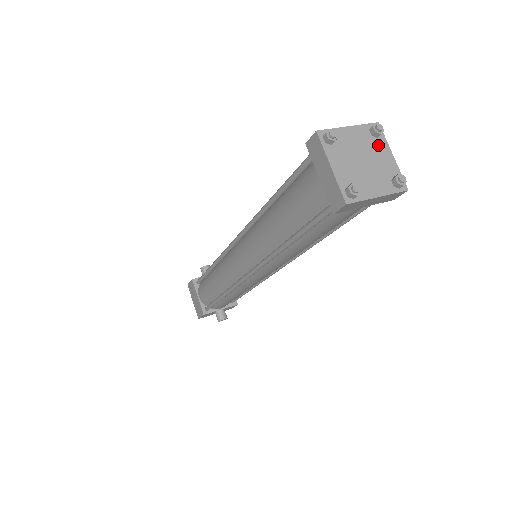
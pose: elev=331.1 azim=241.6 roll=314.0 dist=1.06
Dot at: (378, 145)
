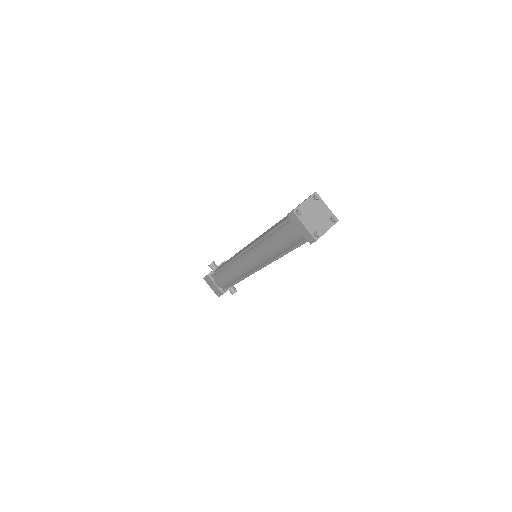
Dot at: (319, 204)
